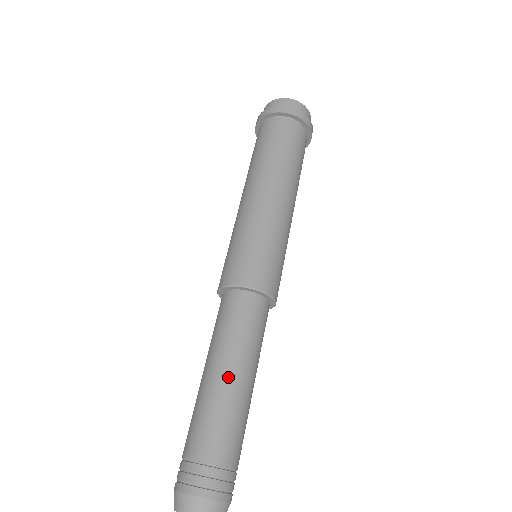
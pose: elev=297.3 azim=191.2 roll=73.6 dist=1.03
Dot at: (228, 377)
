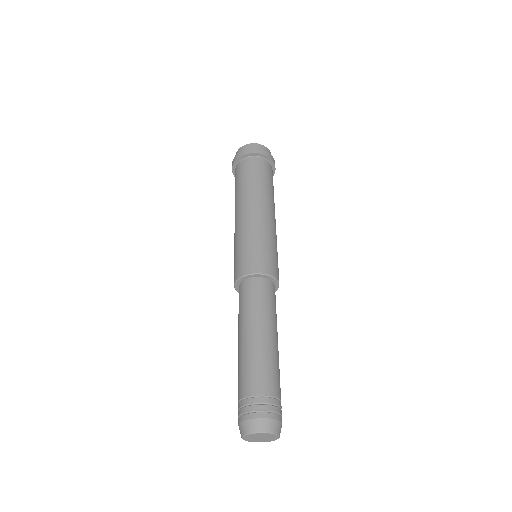
Dot at: (265, 336)
